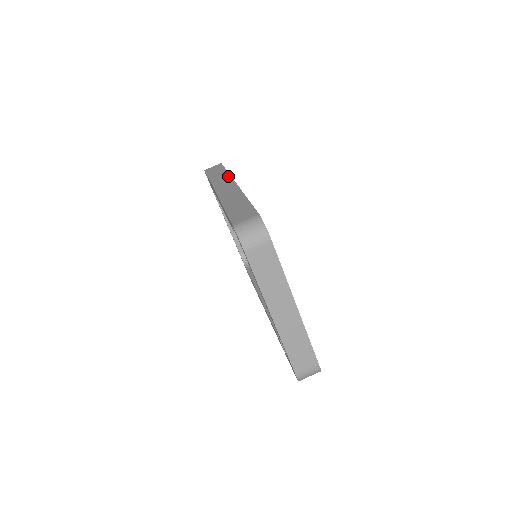
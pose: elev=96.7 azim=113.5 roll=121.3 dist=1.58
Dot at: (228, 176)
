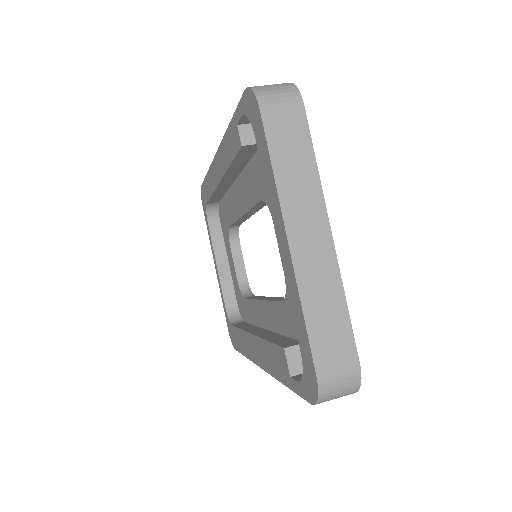
Dot at: occluded
